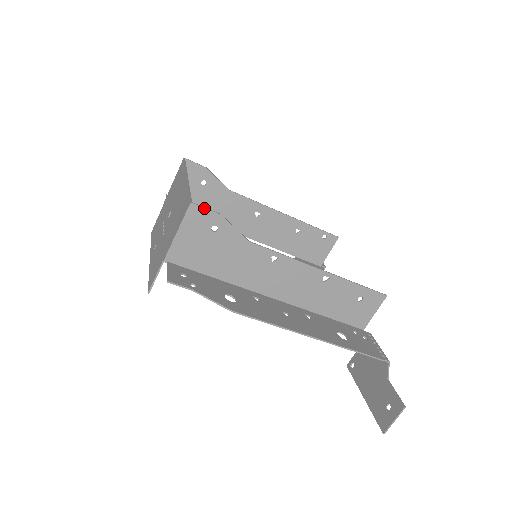
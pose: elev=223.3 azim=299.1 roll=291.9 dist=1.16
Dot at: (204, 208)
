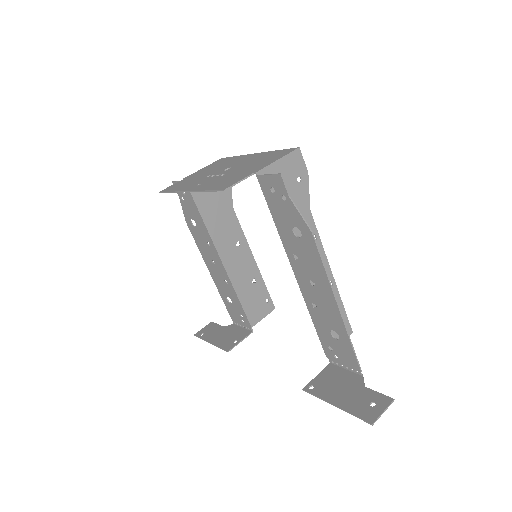
Dot at: (303, 159)
